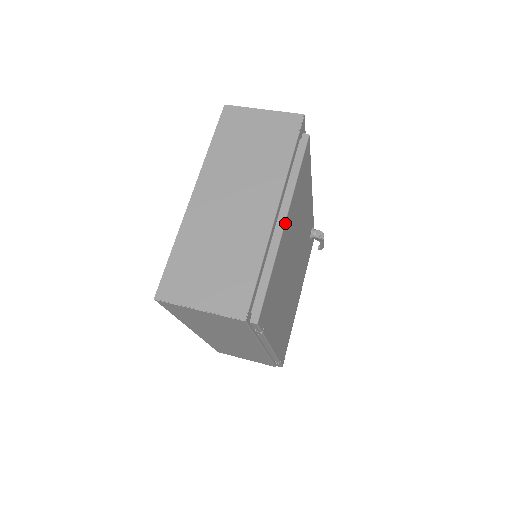
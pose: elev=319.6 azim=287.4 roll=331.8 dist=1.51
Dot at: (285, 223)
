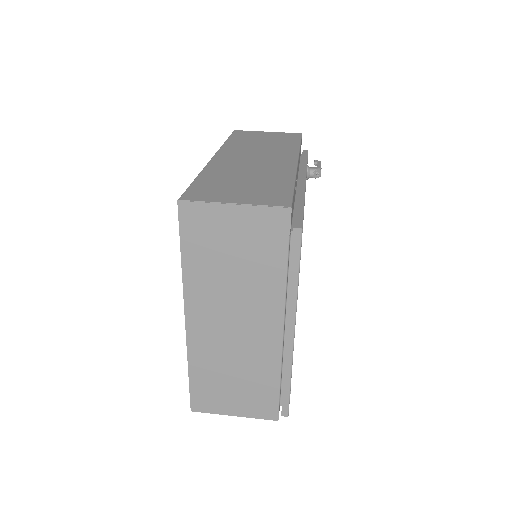
Dot at: (294, 334)
